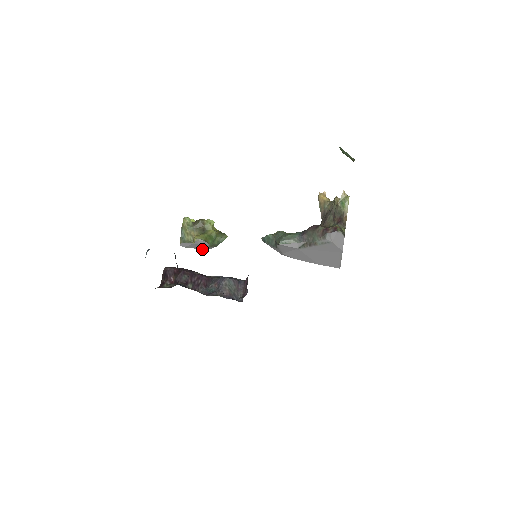
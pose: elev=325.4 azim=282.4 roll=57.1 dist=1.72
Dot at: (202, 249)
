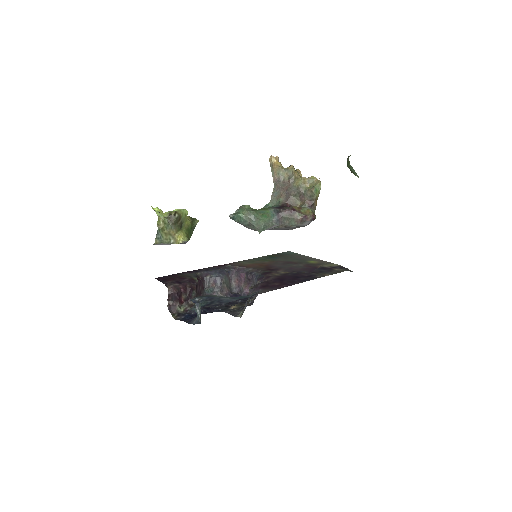
Dot at: occluded
